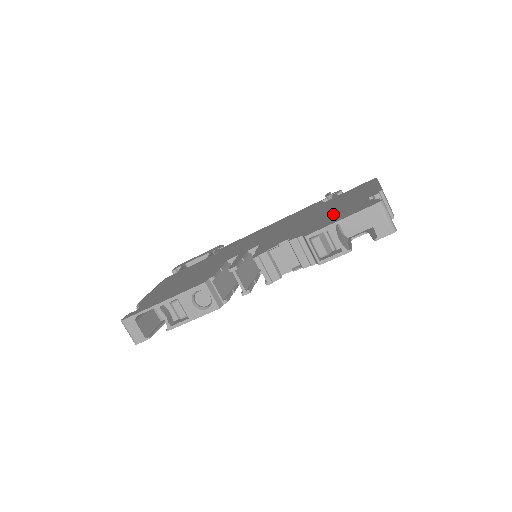
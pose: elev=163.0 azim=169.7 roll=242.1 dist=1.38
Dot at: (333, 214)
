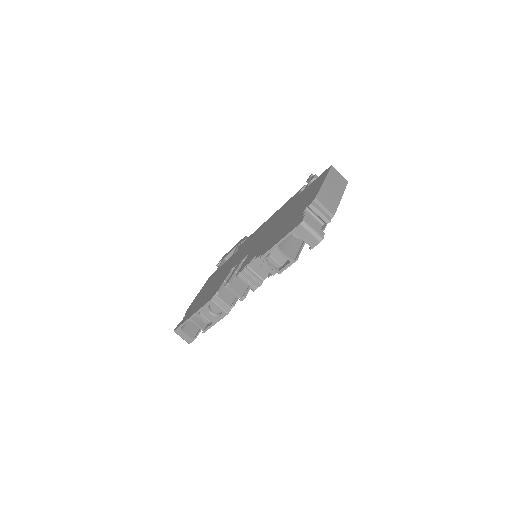
Dot at: (284, 227)
